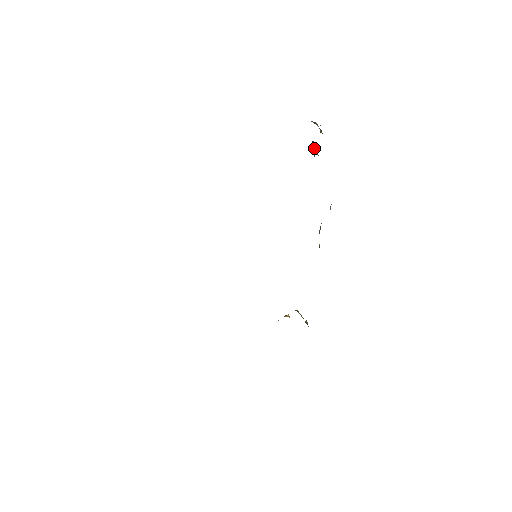
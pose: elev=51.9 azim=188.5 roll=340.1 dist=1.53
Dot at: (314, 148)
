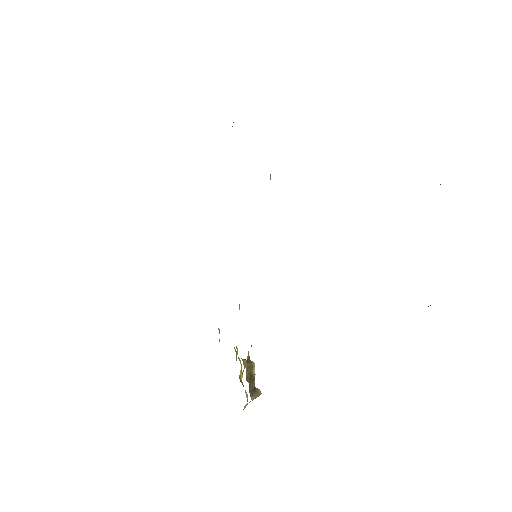
Dot at: occluded
